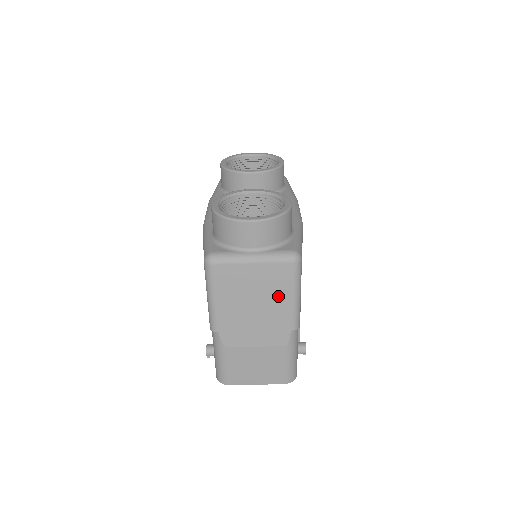
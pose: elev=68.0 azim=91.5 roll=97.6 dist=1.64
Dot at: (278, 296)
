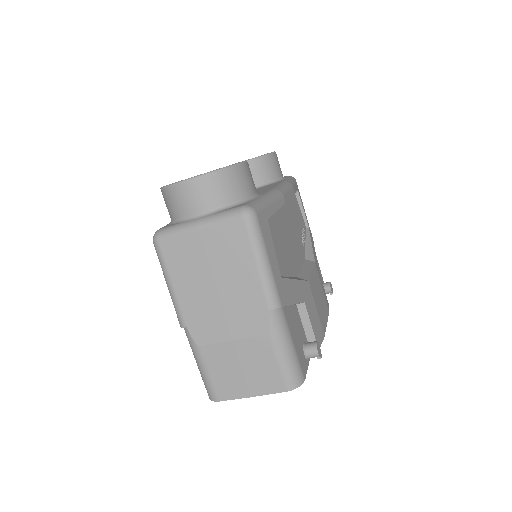
Dot at: (239, 266)
